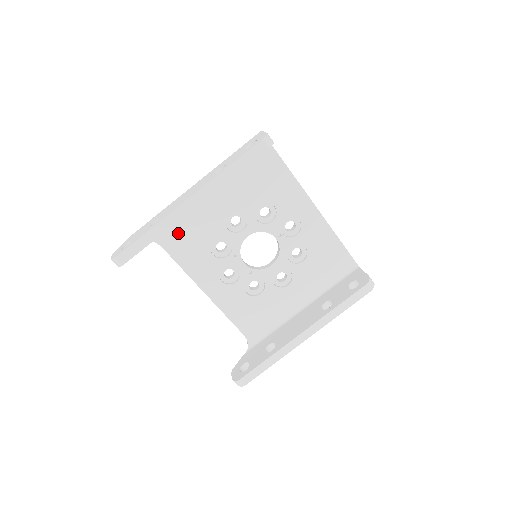
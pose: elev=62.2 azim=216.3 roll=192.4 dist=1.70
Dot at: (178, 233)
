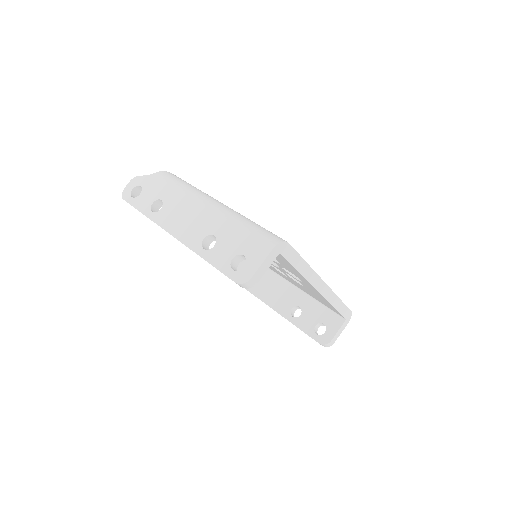
Dot at: occluded
